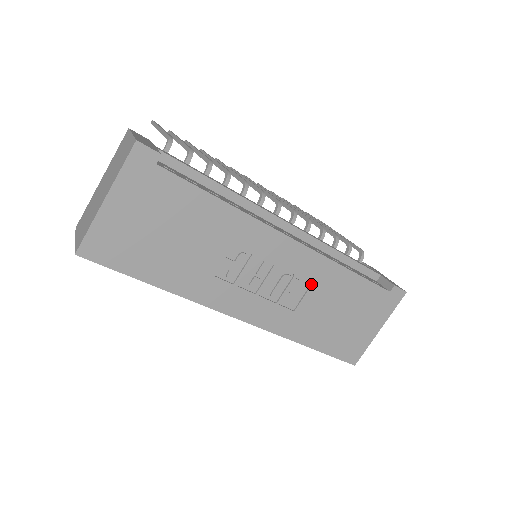
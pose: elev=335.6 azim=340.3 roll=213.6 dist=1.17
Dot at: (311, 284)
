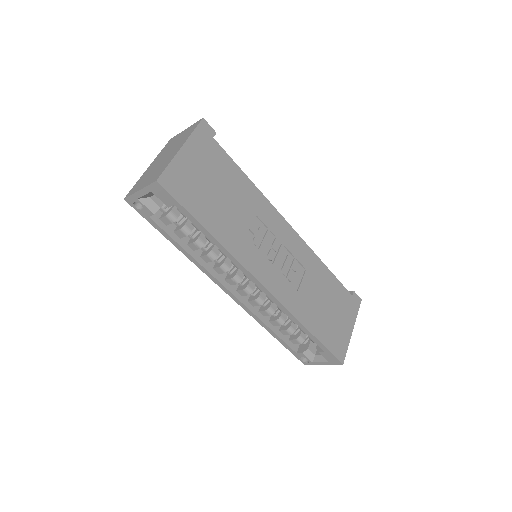
Dot at: (305, 270)
